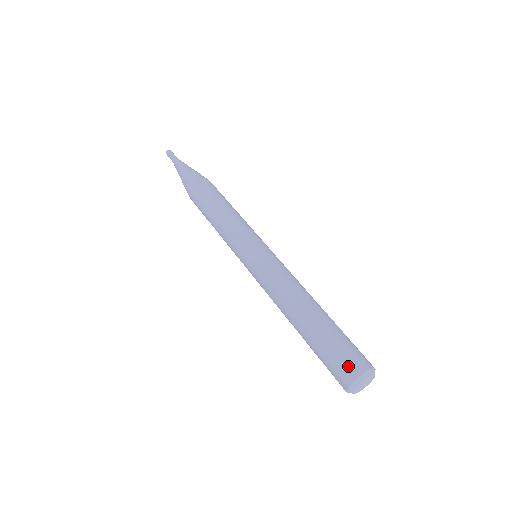
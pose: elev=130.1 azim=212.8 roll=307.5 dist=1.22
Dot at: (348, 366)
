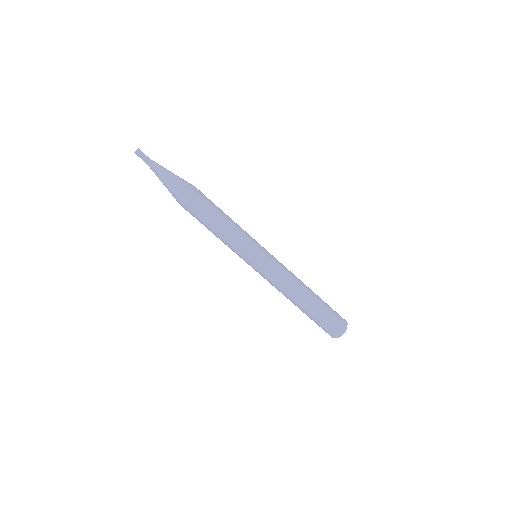
Dot at: (333, 331)
